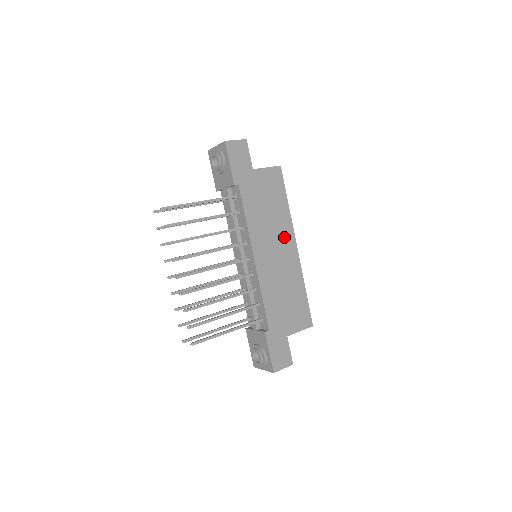
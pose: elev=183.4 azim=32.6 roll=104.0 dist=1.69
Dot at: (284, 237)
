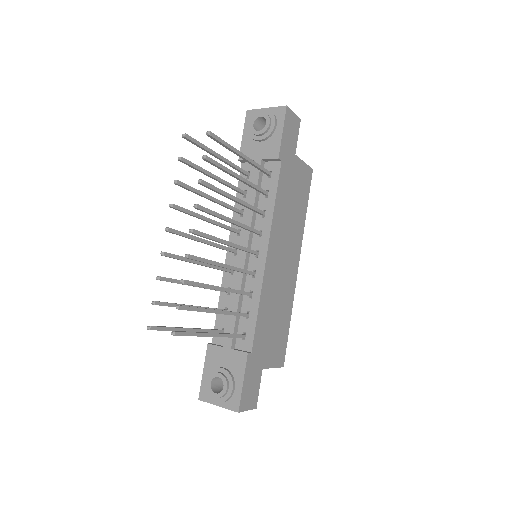
Dot at: (293, 247)
